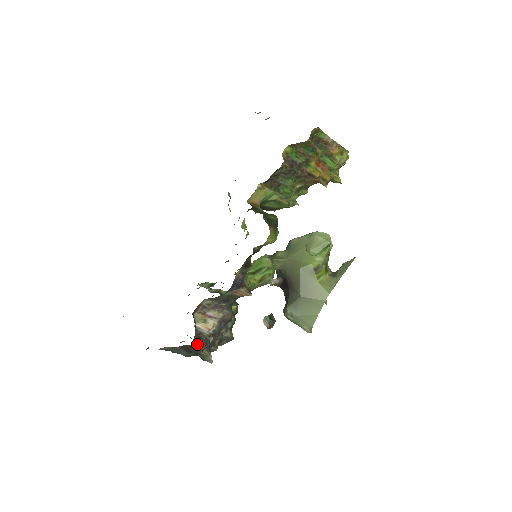
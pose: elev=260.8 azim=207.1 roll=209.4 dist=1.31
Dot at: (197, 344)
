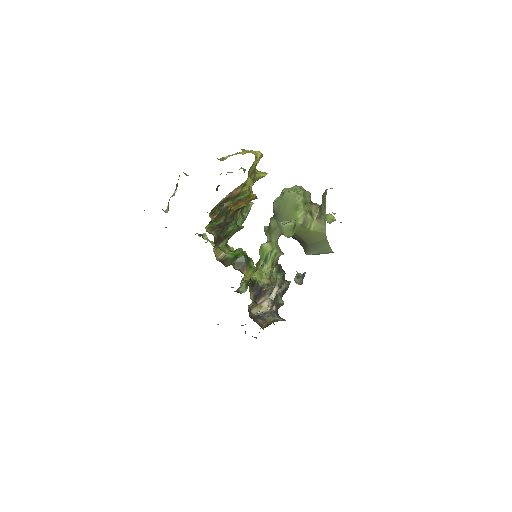
Dot at: (267, 323)
